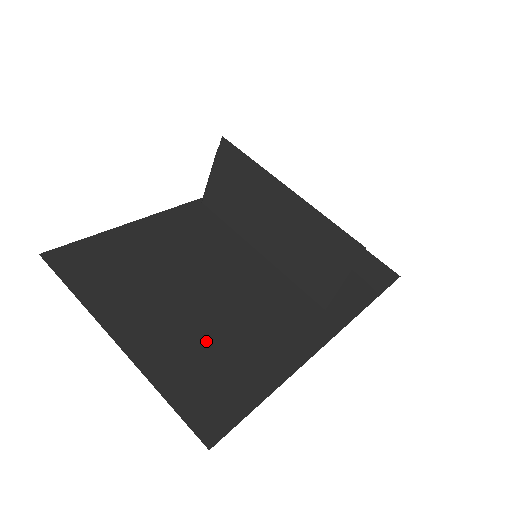
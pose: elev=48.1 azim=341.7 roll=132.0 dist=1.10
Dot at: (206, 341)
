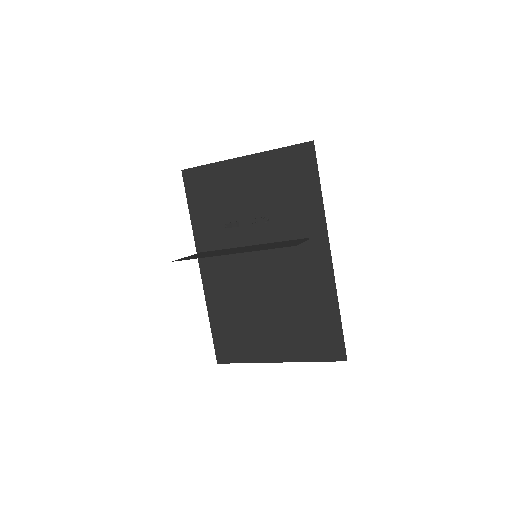
Dot at: (297, 324)
